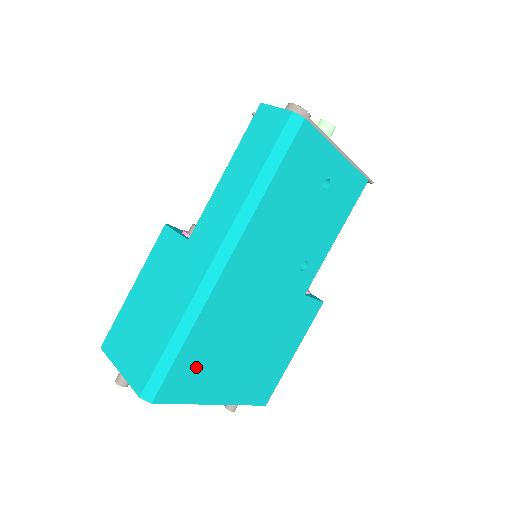
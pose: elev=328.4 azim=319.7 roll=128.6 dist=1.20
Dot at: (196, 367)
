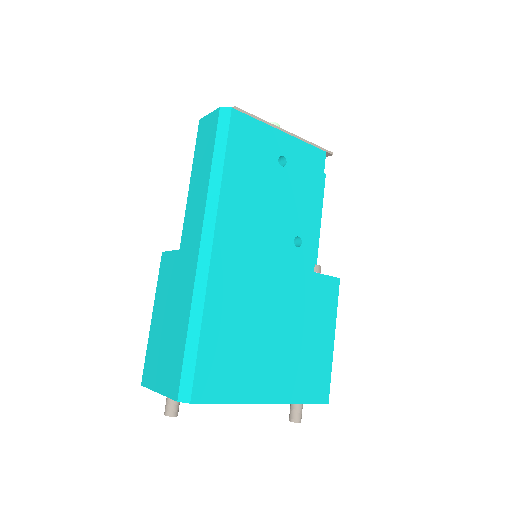
Dot at: (224, 359)
